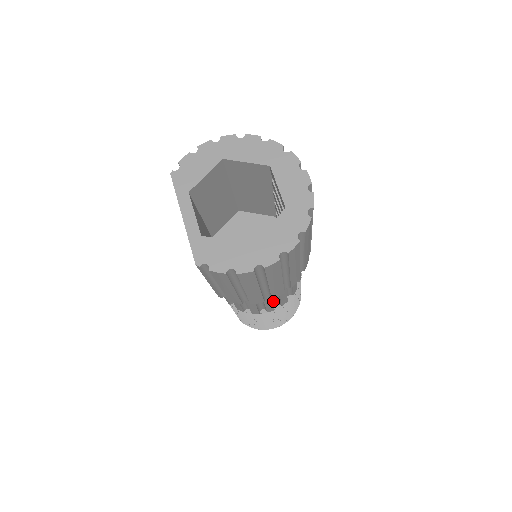
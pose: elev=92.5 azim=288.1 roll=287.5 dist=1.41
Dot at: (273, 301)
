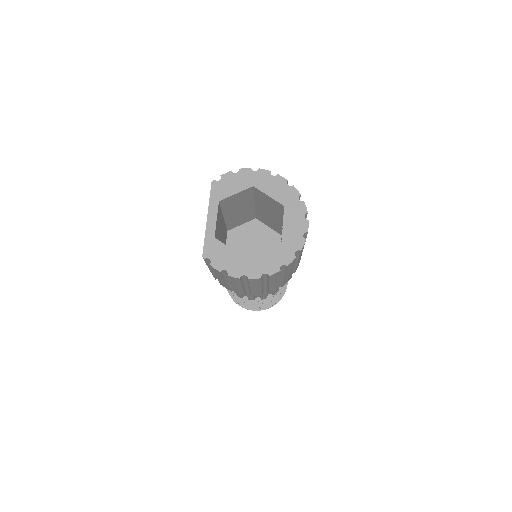
Dot at: occluded
